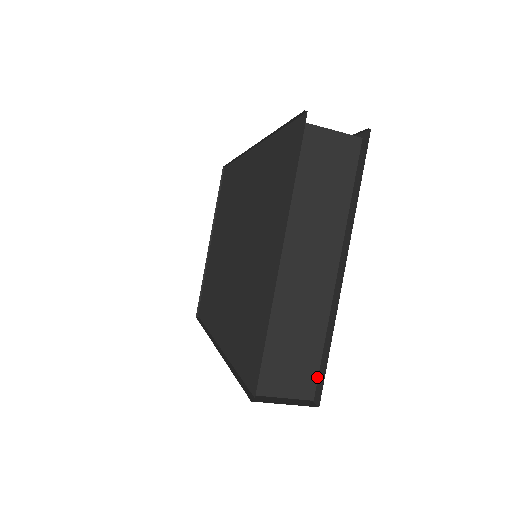
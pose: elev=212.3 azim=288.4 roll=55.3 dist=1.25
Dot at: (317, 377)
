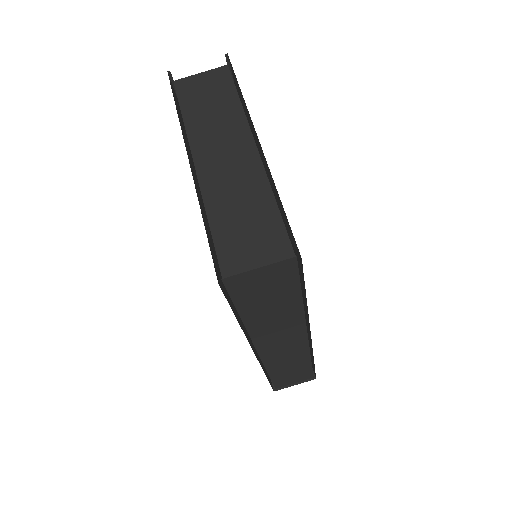
Dot at: (288, 238)
